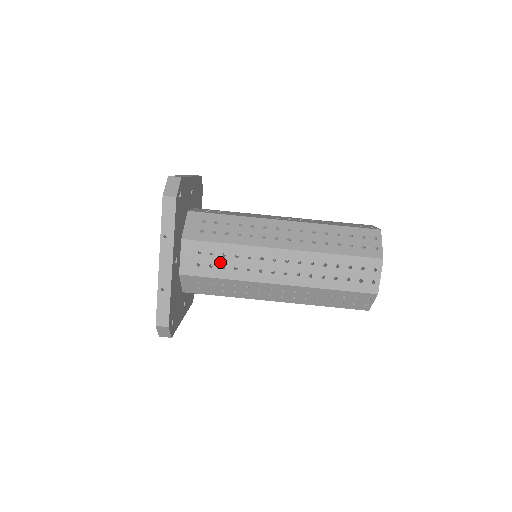
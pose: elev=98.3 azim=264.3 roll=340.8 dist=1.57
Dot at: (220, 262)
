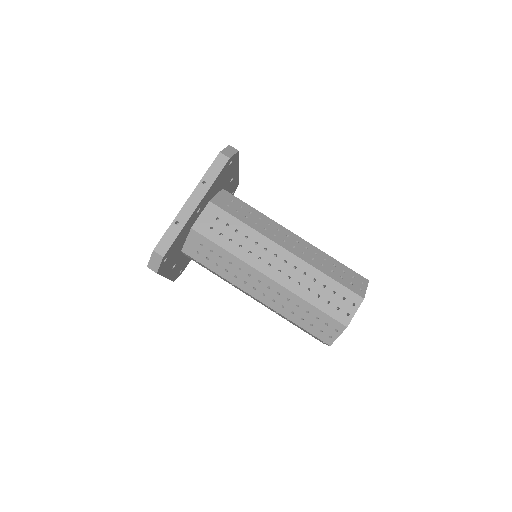
Dot at: (230, 235)
